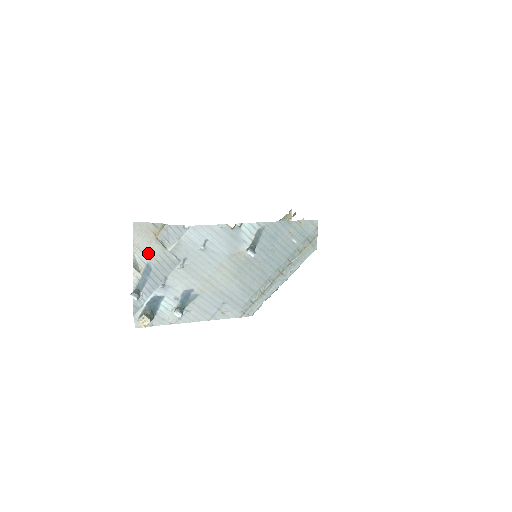
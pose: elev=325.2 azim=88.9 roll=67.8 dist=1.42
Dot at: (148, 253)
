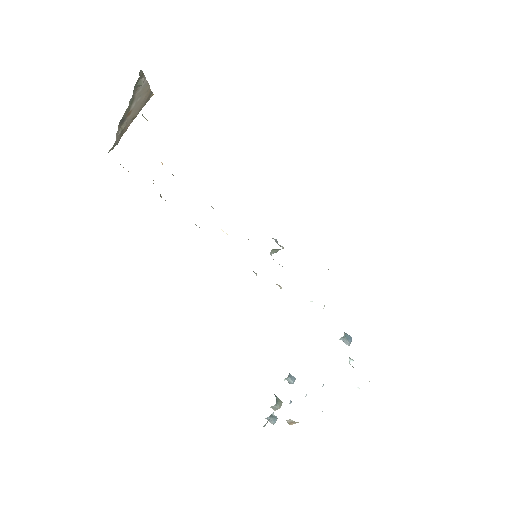
Dot at: occluded
